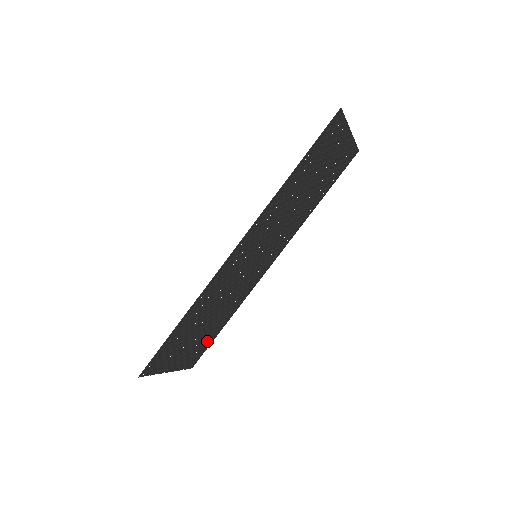
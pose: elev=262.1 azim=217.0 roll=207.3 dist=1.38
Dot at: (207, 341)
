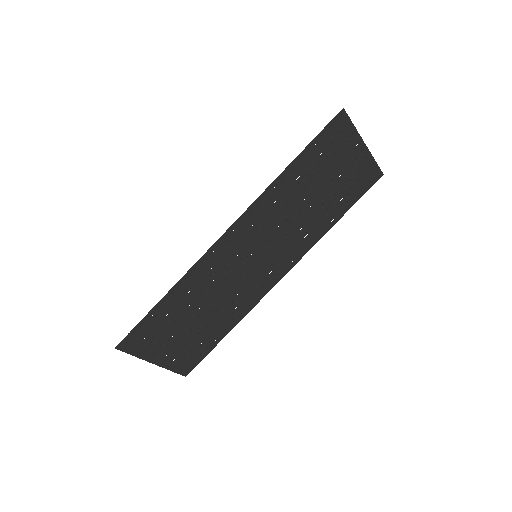
Dot at: (203, 347)
